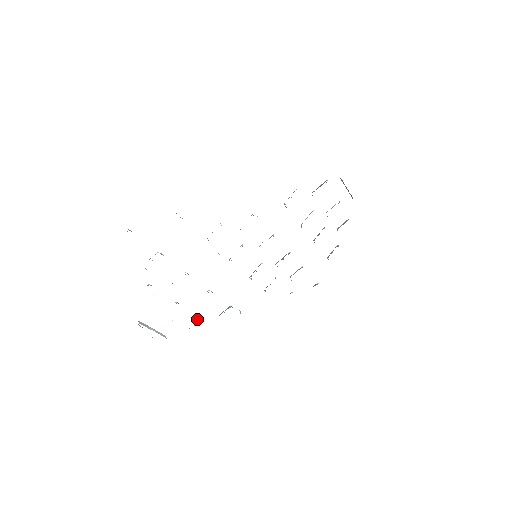
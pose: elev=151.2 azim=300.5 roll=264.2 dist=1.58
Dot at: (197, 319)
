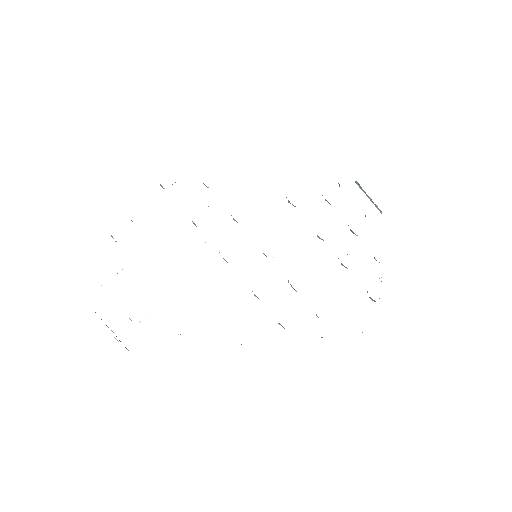
Dot at: occluded
